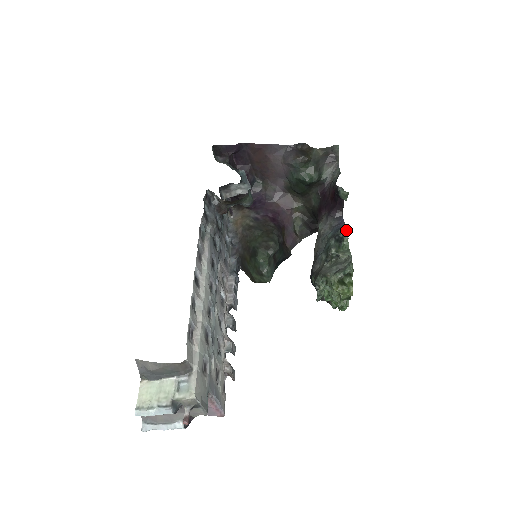
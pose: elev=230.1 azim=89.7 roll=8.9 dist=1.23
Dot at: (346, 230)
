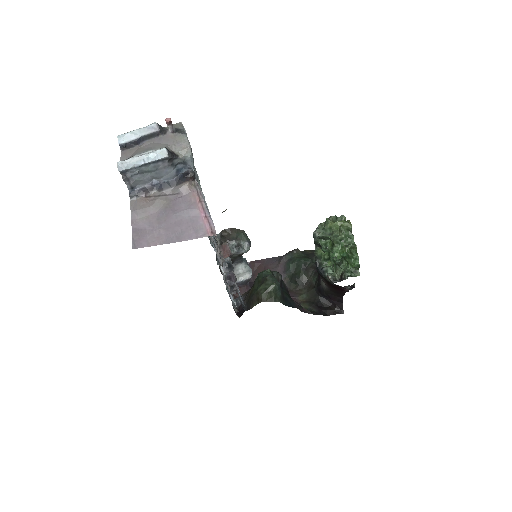
Dot at: occluded
